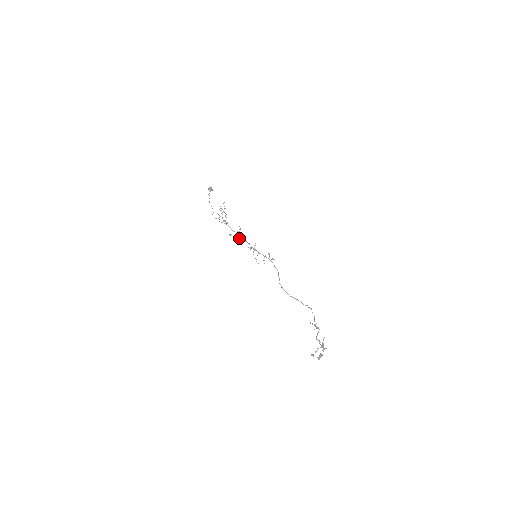
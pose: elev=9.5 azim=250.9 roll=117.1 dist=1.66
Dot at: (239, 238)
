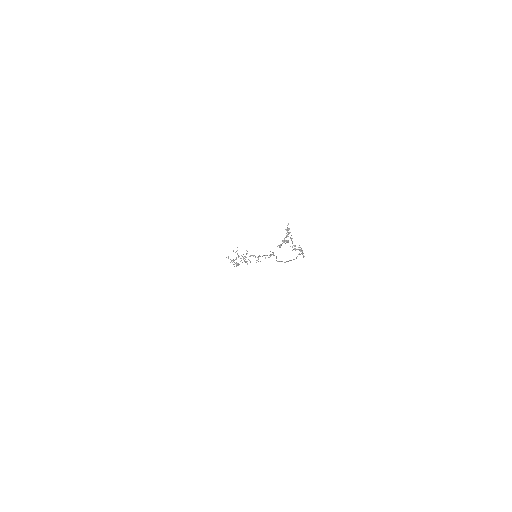
Dot at: occluded
